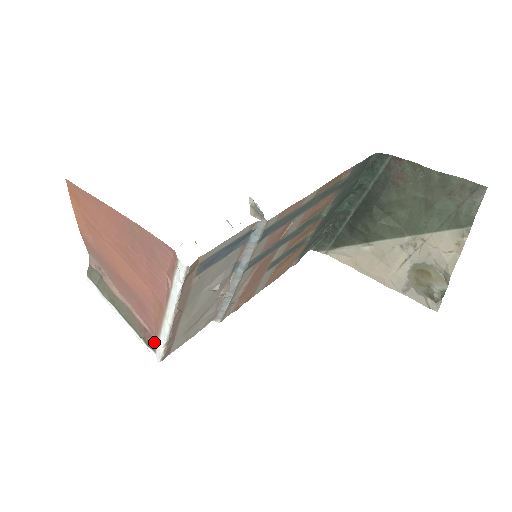
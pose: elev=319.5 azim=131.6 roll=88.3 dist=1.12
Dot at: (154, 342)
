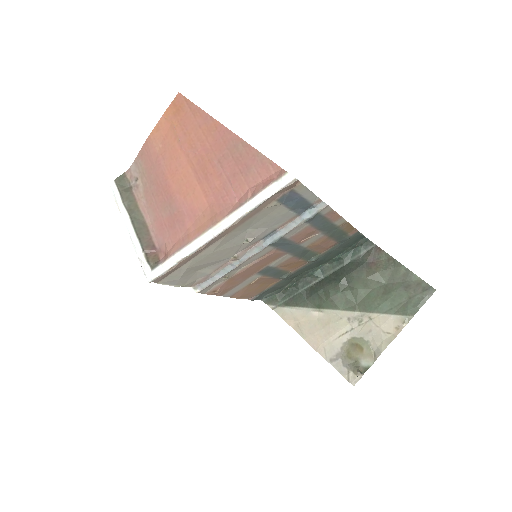
Dot at: (158, 260)
